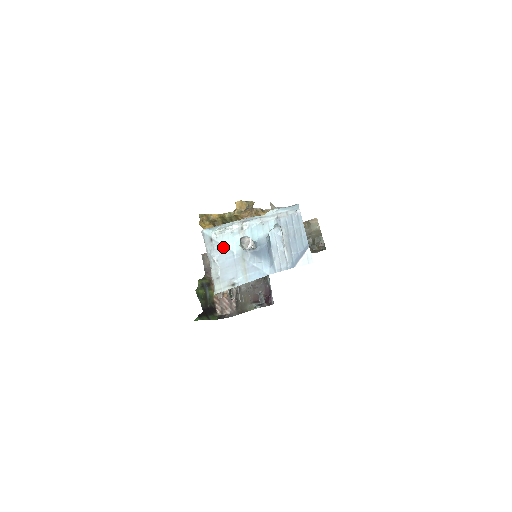
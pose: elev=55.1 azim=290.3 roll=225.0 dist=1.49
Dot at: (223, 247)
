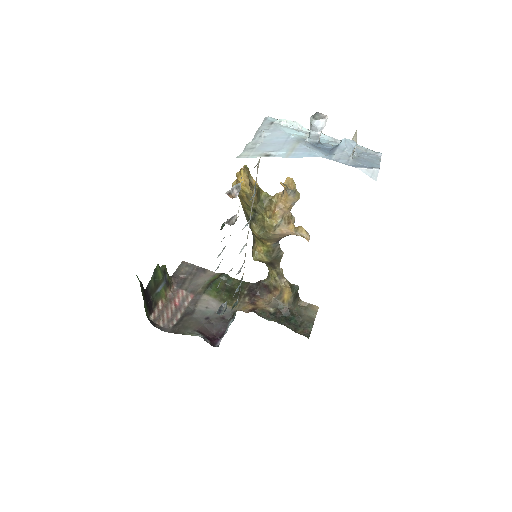
Dot at: (281, 130)
